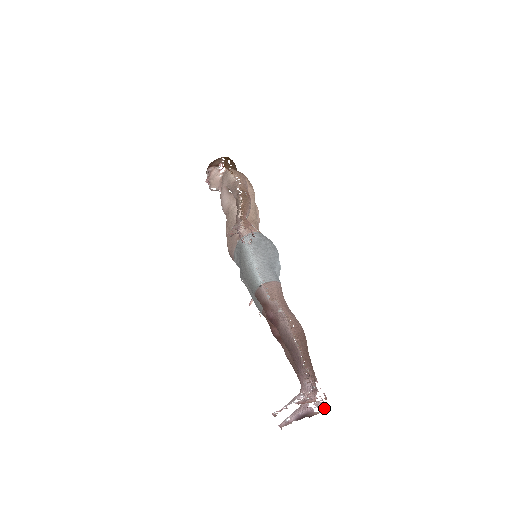
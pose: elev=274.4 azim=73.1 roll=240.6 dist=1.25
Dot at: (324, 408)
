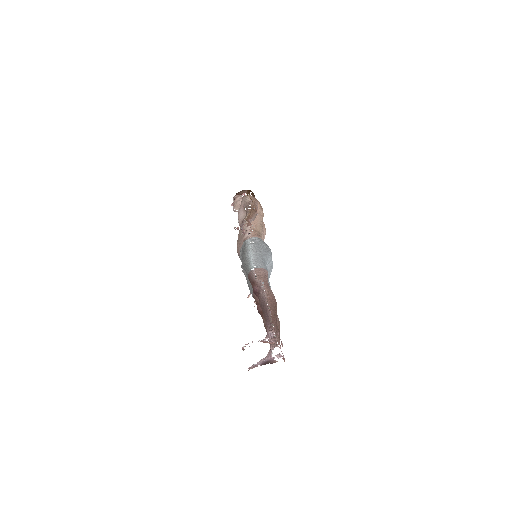
Dot at: occluded
